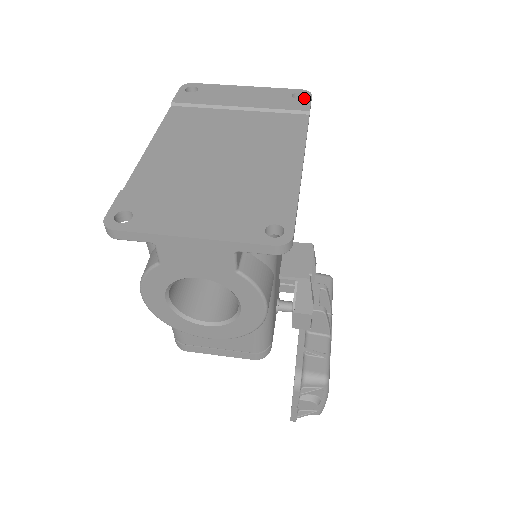
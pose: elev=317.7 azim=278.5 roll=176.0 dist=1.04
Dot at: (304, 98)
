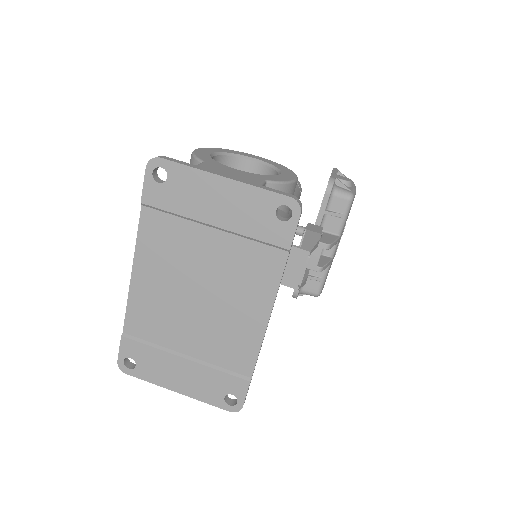
Dot at: (289, 221)
